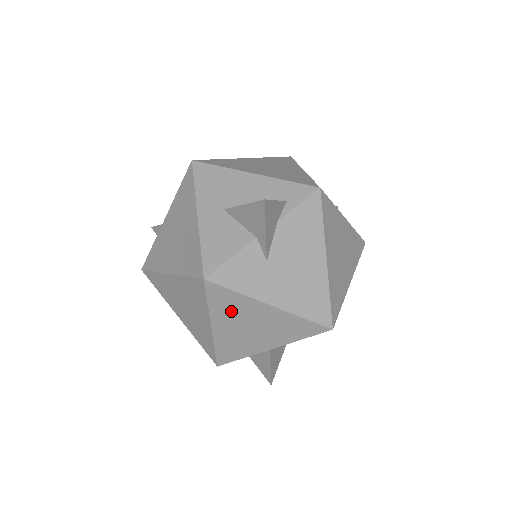
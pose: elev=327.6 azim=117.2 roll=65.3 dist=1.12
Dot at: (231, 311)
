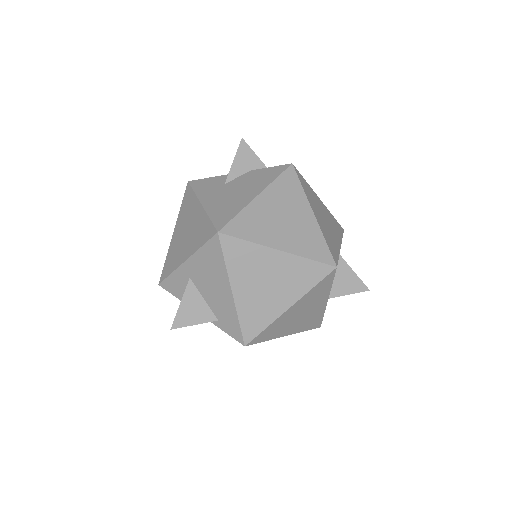
Dot at: (186, 213)
